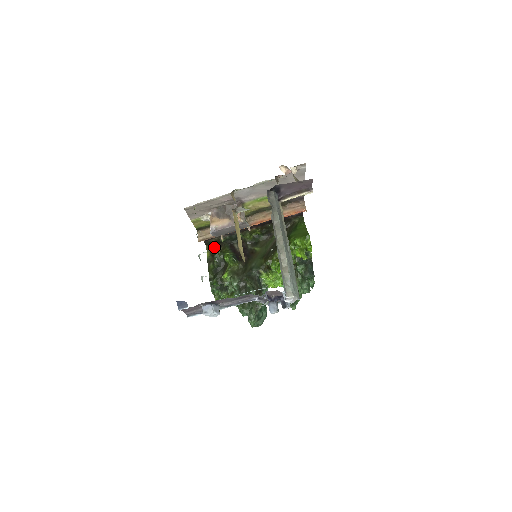
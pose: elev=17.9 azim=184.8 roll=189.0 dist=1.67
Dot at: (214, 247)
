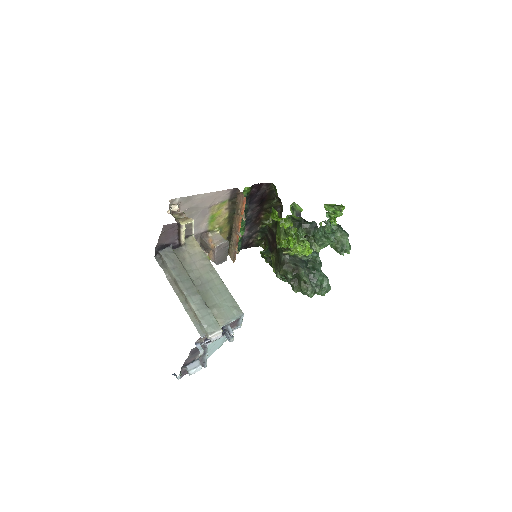
Dot at: (264, 243)
